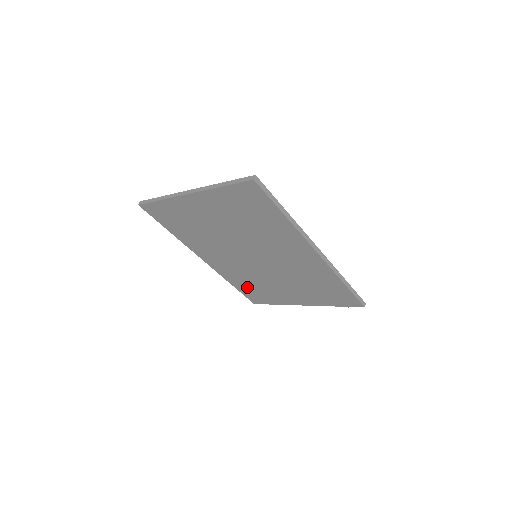
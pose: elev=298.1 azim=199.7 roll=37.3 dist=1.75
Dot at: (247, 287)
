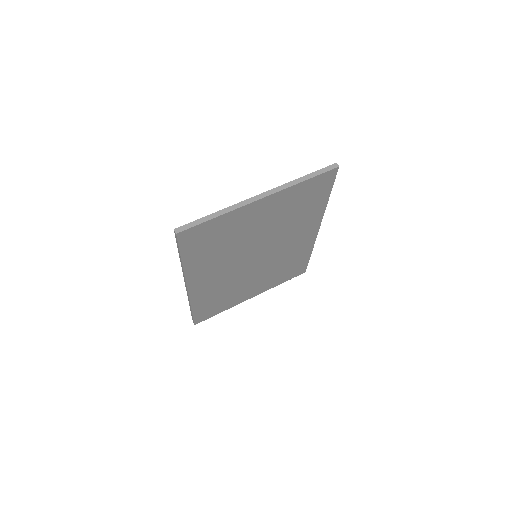
Dot at: (209, 304)
